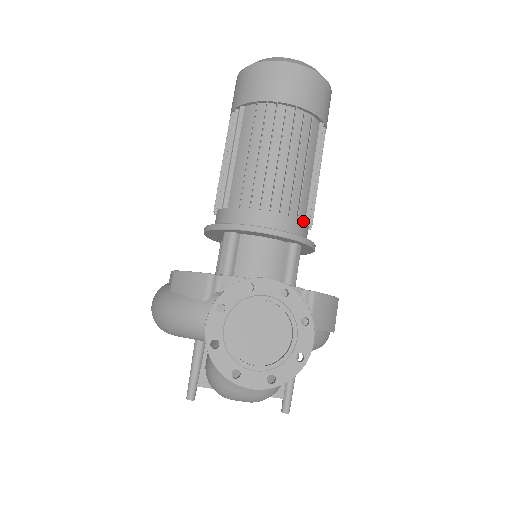
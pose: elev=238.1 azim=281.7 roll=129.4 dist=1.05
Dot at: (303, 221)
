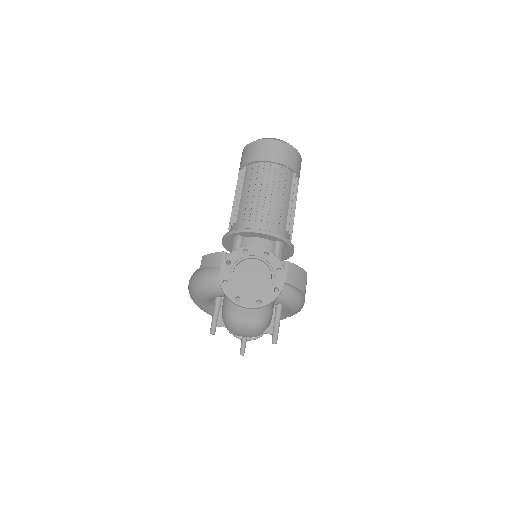
Dot at: (284, 229)
